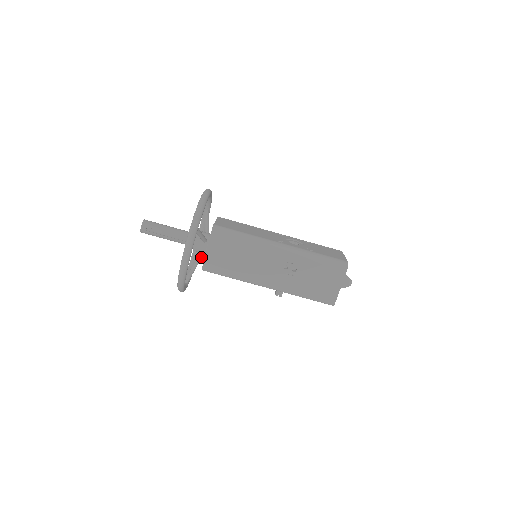
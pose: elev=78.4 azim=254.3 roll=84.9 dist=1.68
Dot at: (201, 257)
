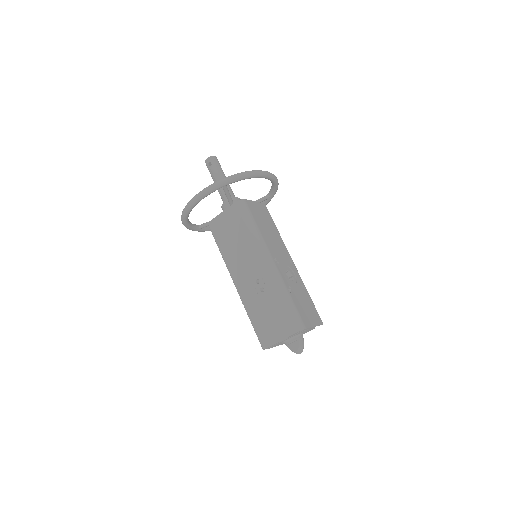
Dot at: occluded
